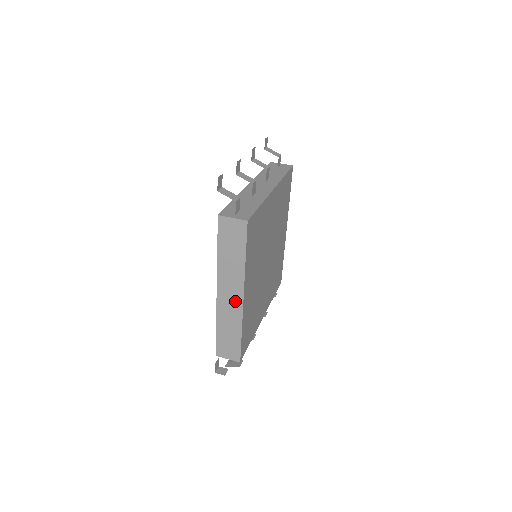
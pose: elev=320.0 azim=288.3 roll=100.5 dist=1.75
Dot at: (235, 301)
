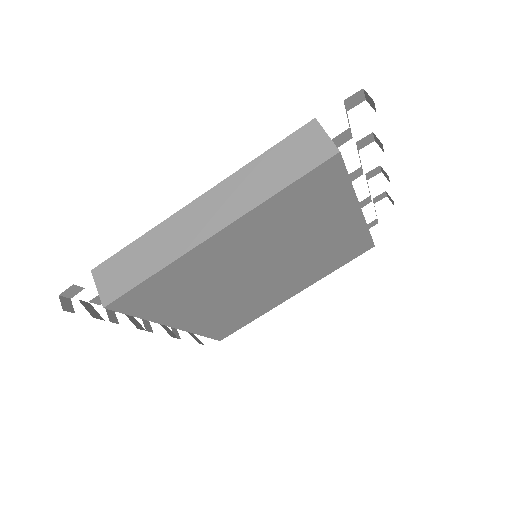
Dot at: (203, 227)
